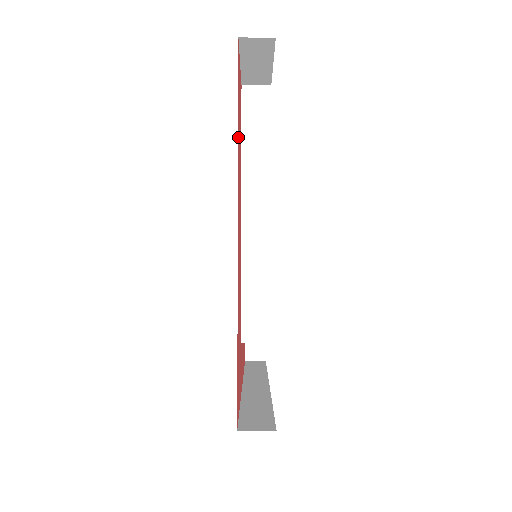
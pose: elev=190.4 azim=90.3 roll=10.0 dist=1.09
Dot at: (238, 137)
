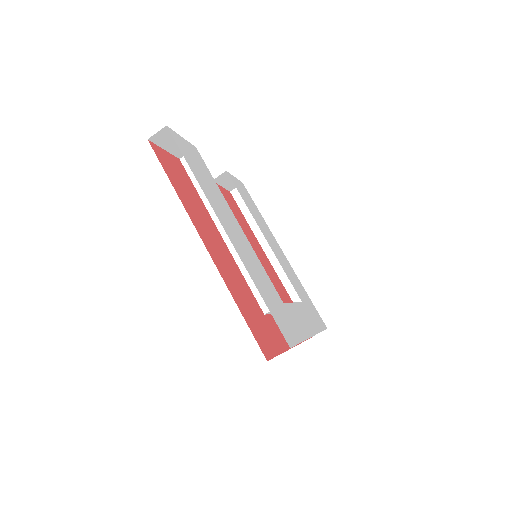
Dot at: (178, 192)
